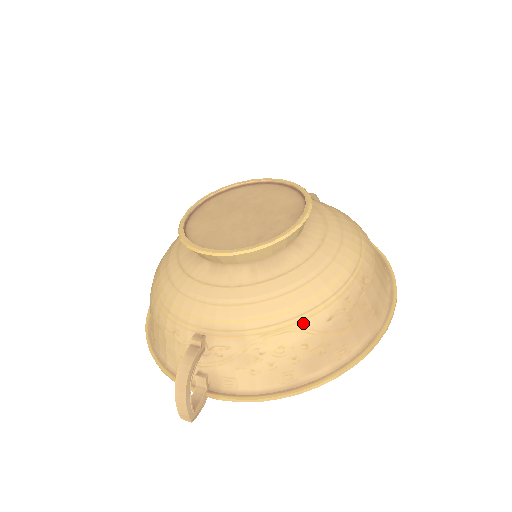
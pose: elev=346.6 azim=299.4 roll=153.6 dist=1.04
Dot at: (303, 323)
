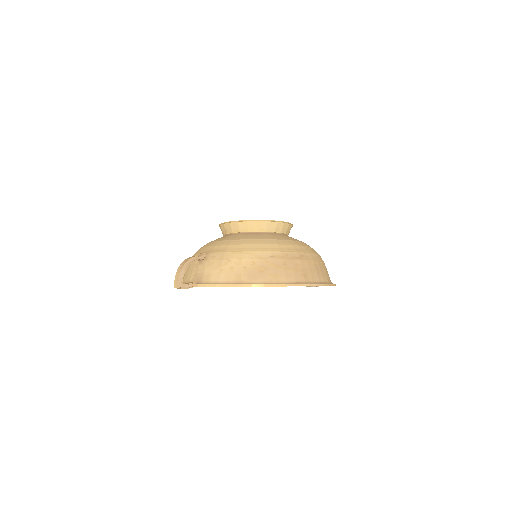
Dot at: (257, 252)
